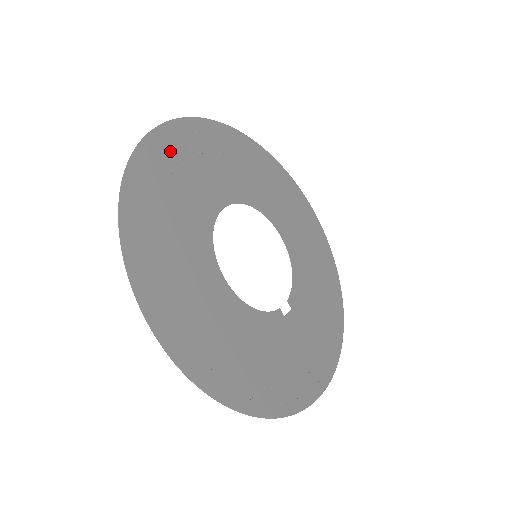
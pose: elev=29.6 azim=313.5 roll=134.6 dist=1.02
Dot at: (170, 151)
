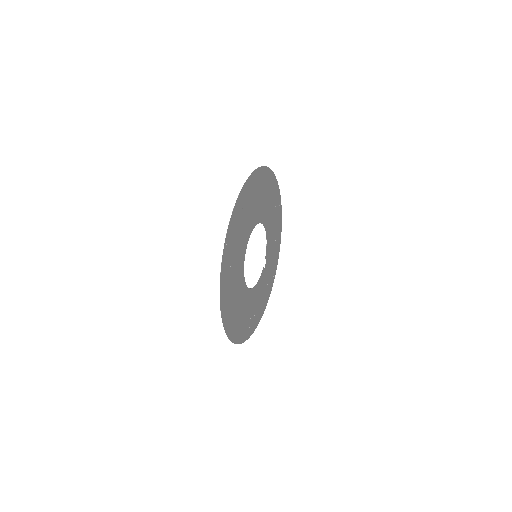
Dot at: (228, 260)
